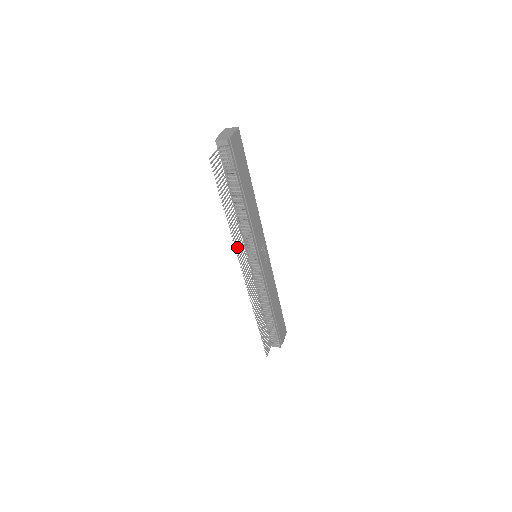
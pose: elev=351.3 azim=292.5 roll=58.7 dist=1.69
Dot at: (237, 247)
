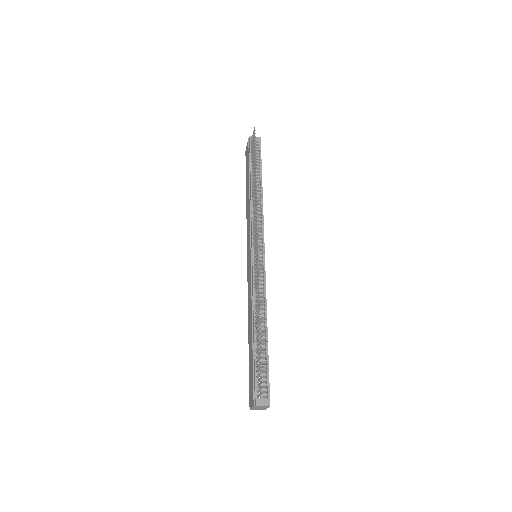
Dot at: occluded
